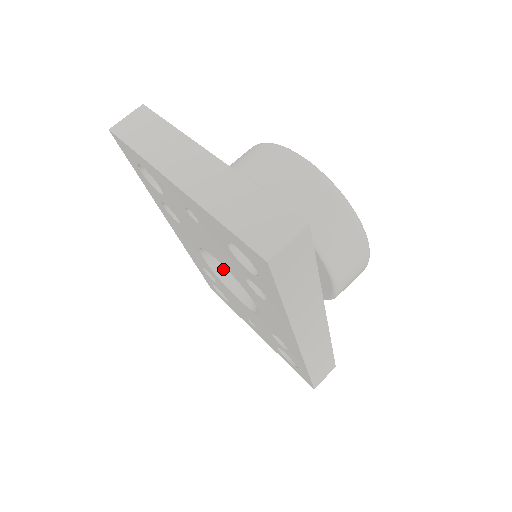
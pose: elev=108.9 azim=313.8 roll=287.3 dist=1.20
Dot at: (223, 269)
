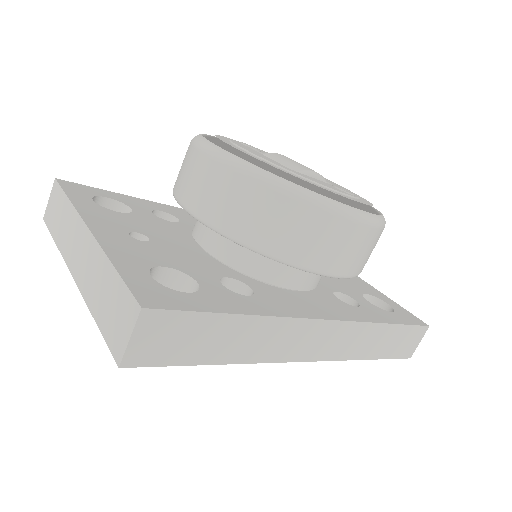
Dot at: occluded
